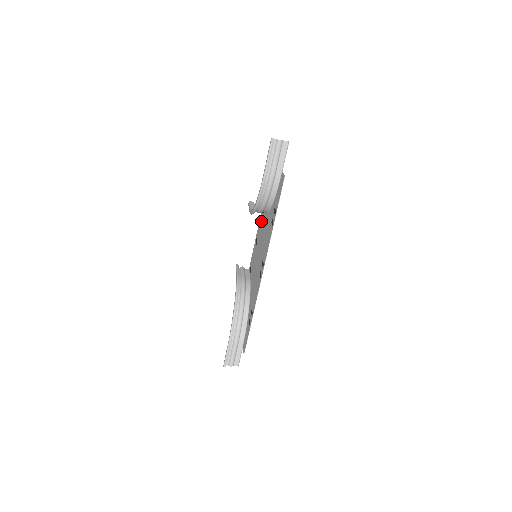
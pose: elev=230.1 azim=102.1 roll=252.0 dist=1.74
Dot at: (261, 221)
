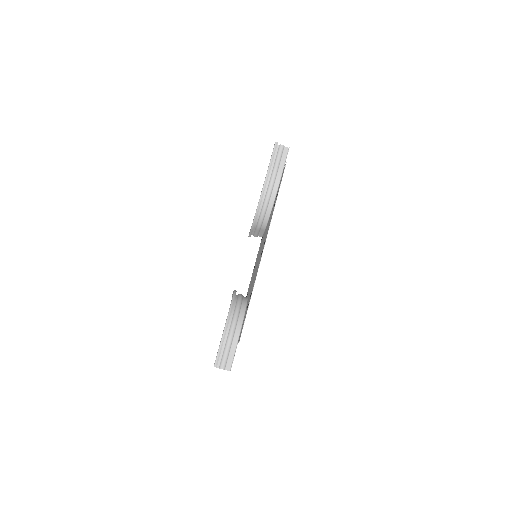
Dot at: (260, 245)
